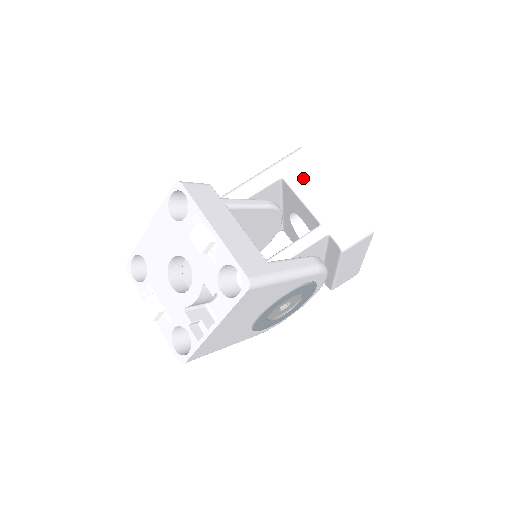
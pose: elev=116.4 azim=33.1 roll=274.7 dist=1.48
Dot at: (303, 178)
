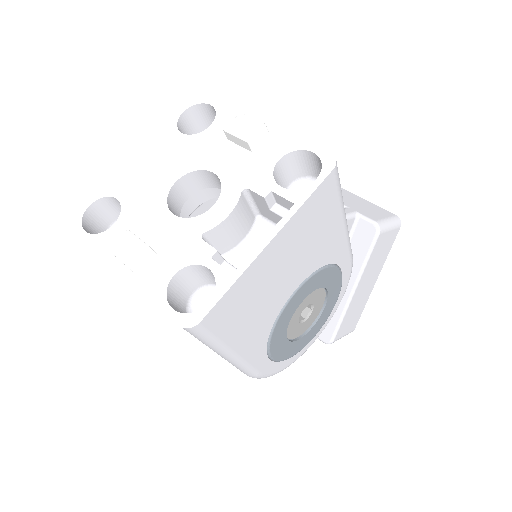
Dot at: occluded
